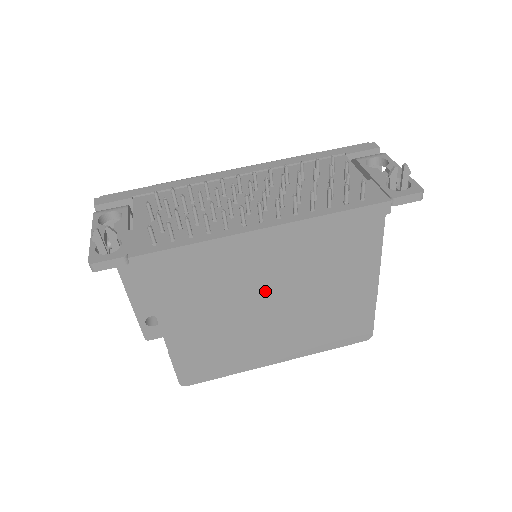
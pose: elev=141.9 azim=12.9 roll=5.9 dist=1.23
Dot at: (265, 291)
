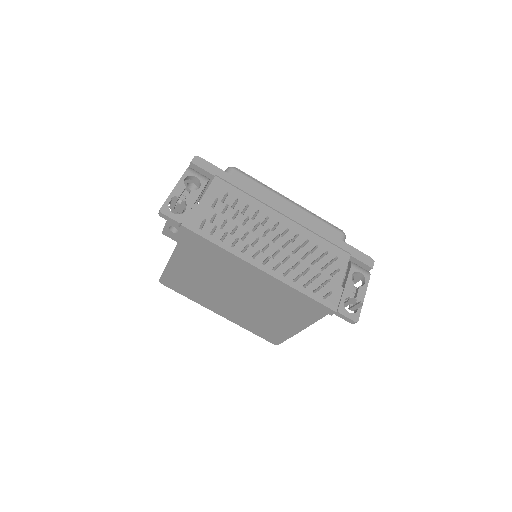
Dot at: (238, 288)
